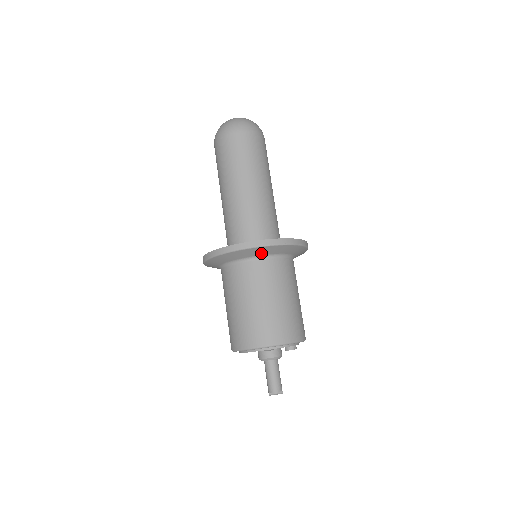
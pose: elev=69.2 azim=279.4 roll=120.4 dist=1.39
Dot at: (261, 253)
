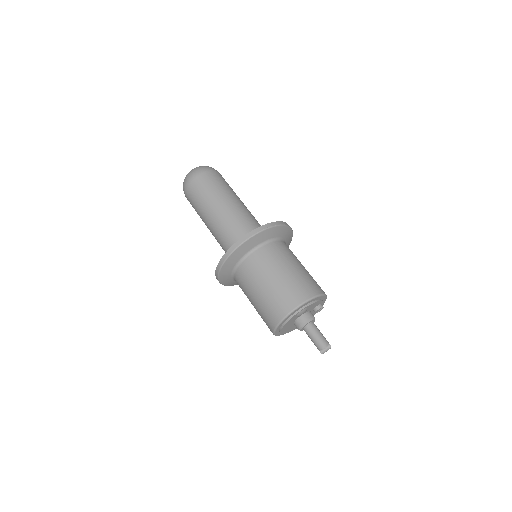
Dot at: (260, 241)
